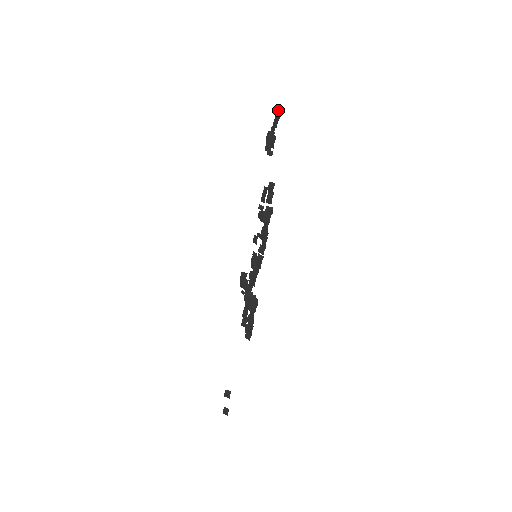
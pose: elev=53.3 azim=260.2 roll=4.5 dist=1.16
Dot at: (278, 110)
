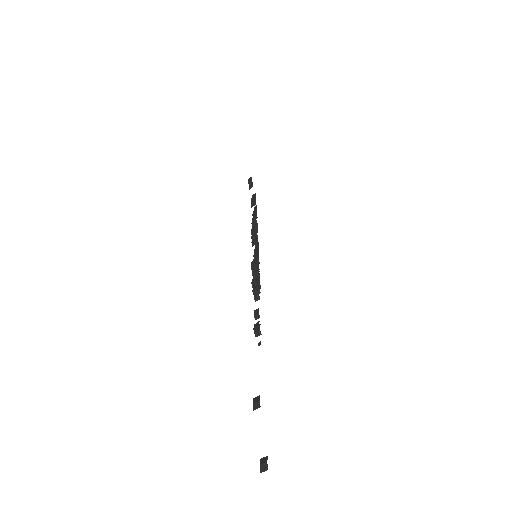
Dot at: (255, 207)
